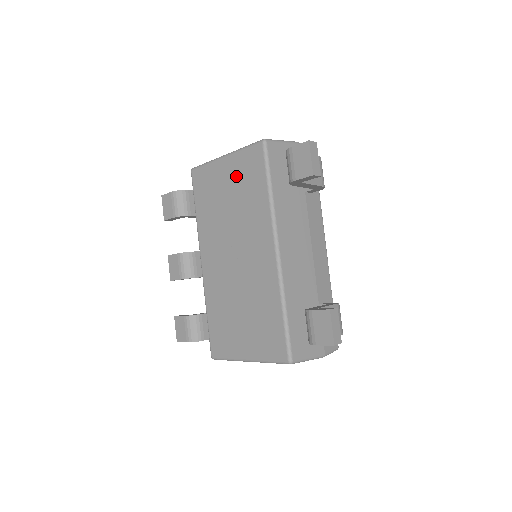
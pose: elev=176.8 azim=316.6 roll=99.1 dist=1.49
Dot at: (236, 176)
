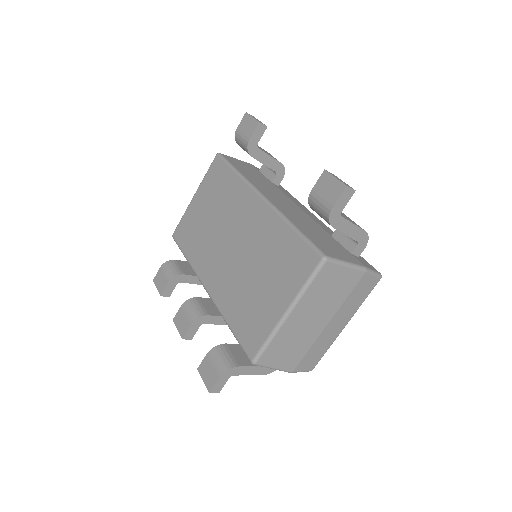
Dot at: (207, 194)
